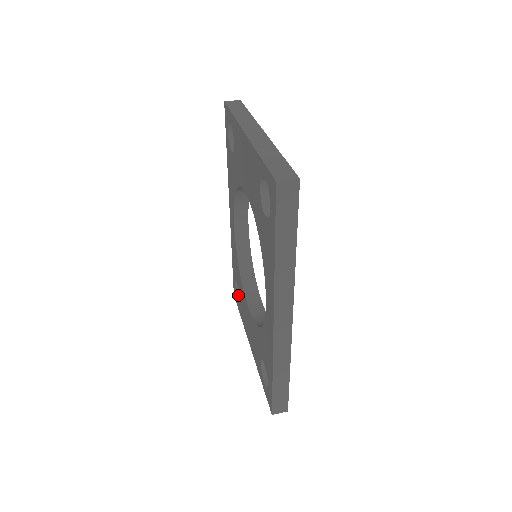
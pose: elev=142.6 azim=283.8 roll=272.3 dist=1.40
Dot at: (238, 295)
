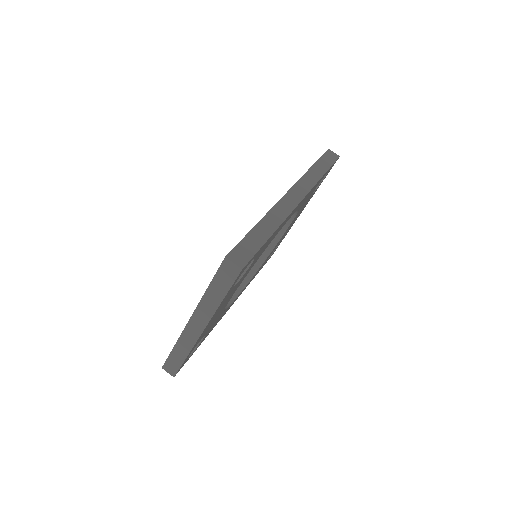
Dot at: occluded
